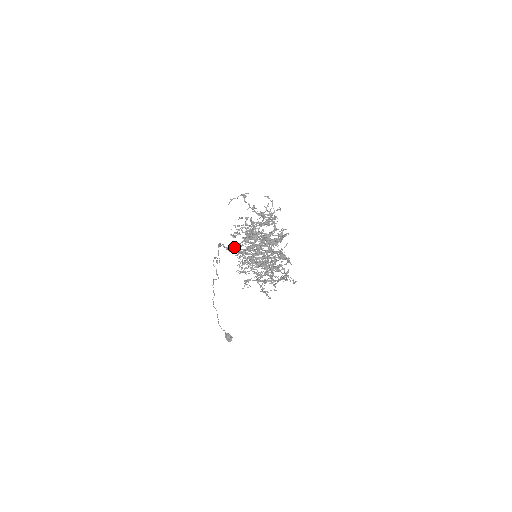
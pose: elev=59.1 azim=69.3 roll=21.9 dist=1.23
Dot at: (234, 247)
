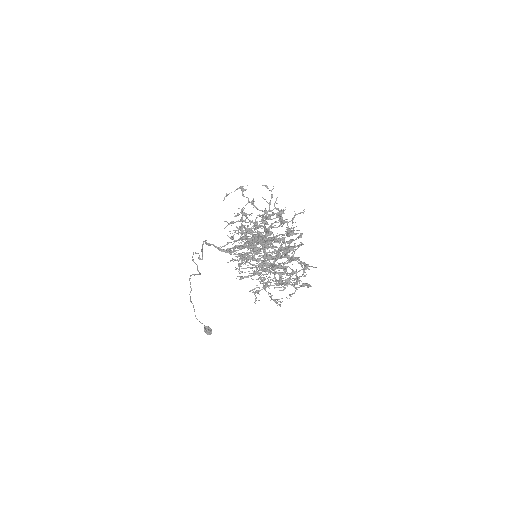
Dot at: (233, 251)
